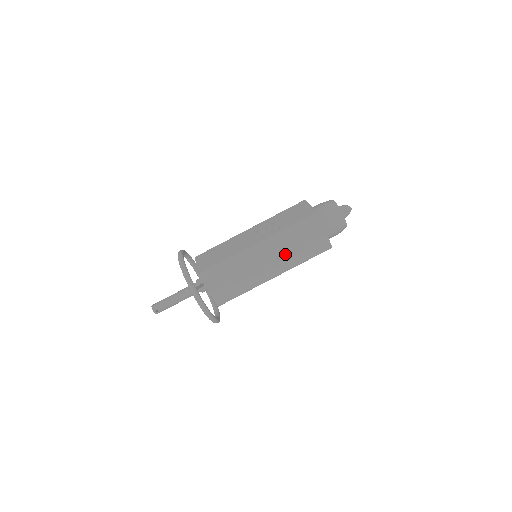
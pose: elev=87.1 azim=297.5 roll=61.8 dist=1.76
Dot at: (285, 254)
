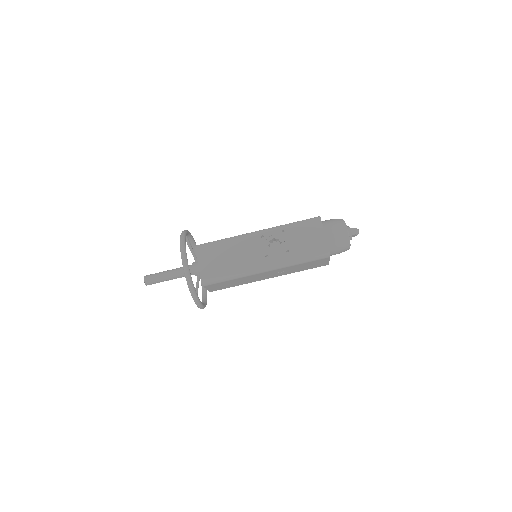
Dot at: (286, 271)
